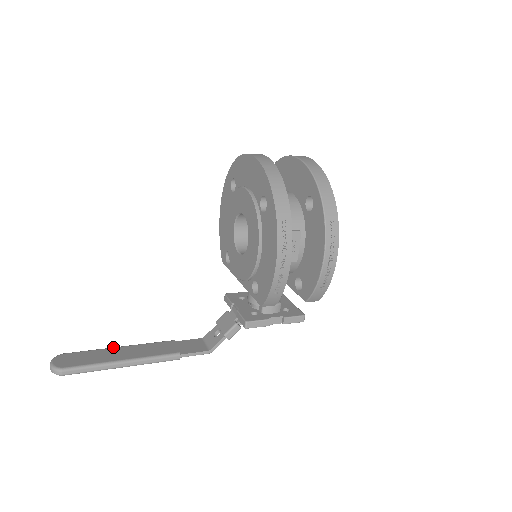
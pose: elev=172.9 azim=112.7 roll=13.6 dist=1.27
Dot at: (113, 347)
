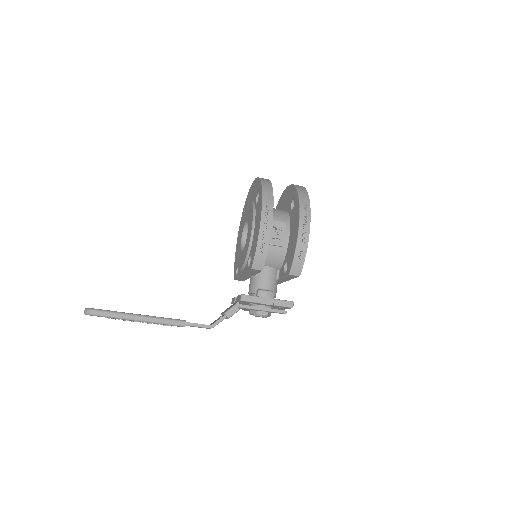
Dot at: occluded
